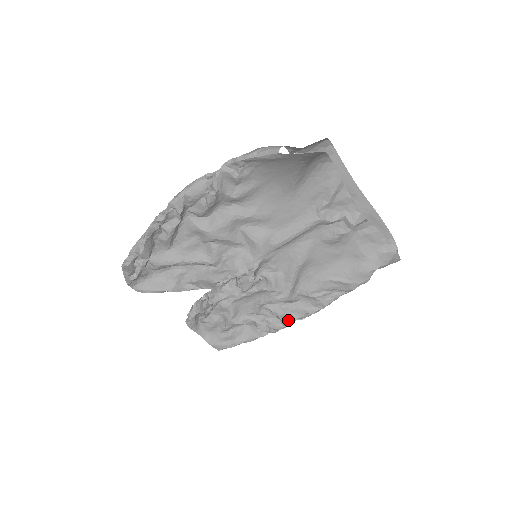
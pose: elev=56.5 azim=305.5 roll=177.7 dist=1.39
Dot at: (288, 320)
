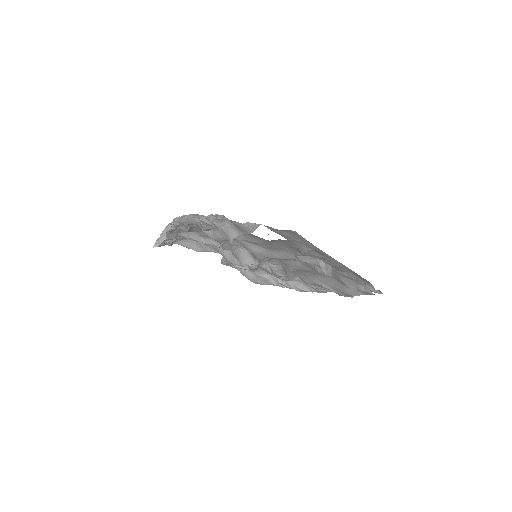
Dot at: occluded
